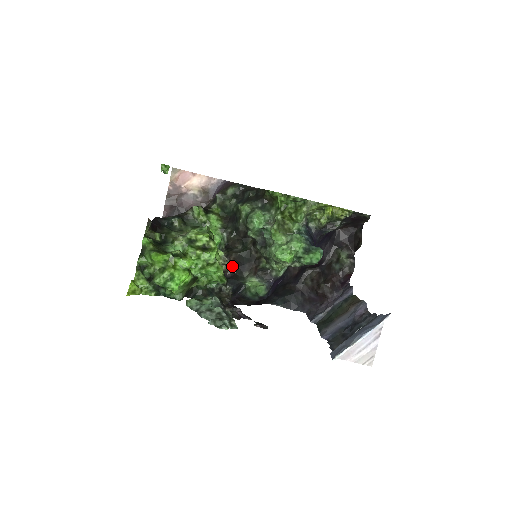
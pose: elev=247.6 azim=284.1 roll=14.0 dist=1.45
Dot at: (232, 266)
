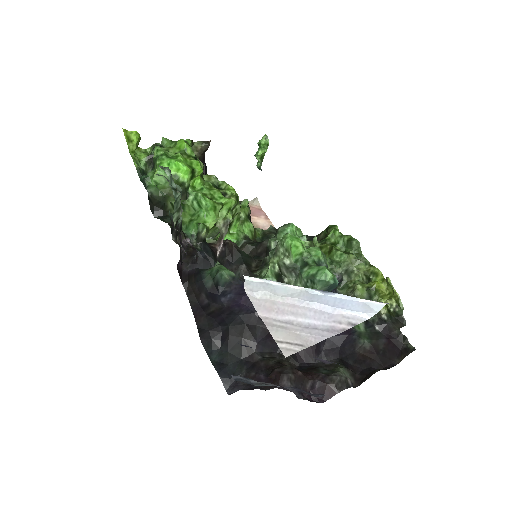
Dot at: (223, 242)
